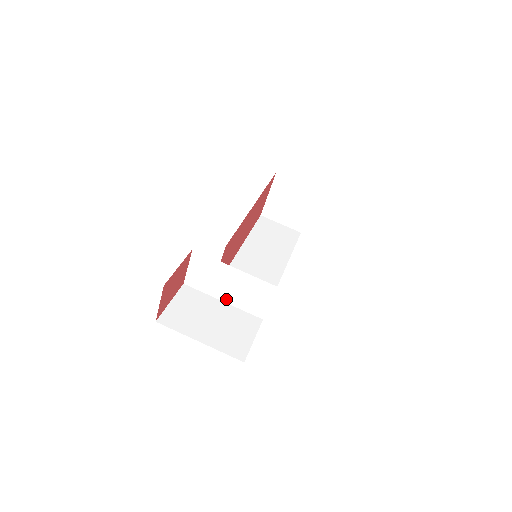
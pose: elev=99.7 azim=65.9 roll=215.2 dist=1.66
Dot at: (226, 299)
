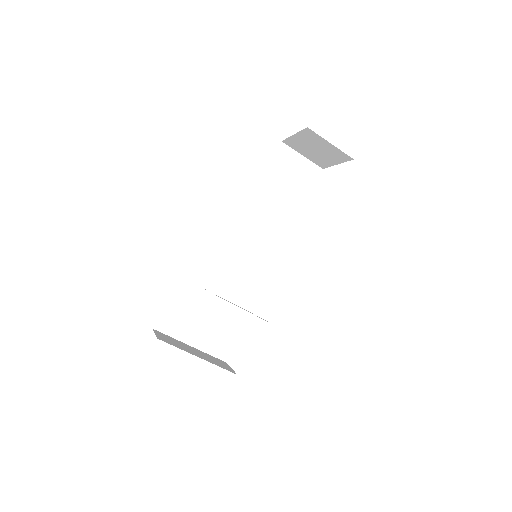
Dot at: occluded
